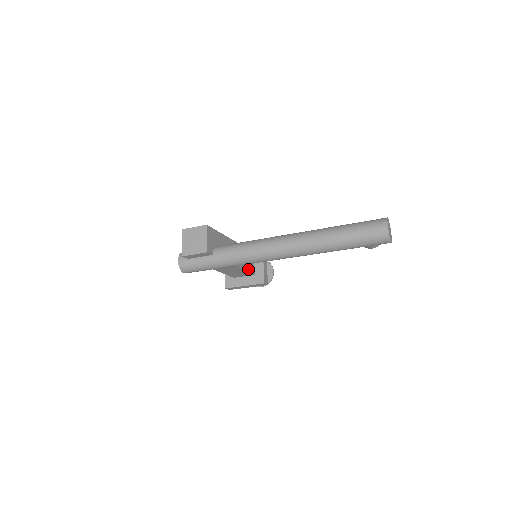
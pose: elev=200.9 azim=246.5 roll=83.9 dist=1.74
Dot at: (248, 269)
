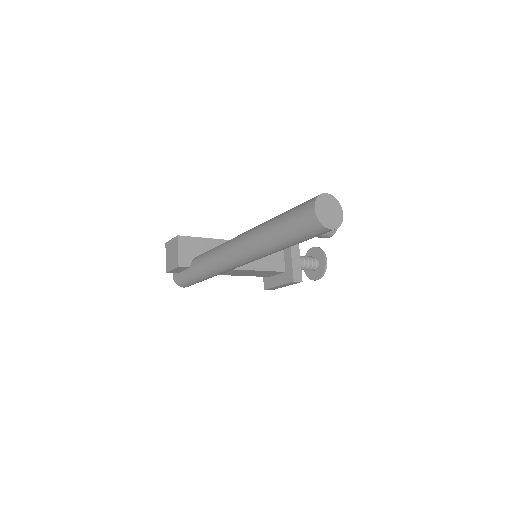
Dot at: (270, 268)
